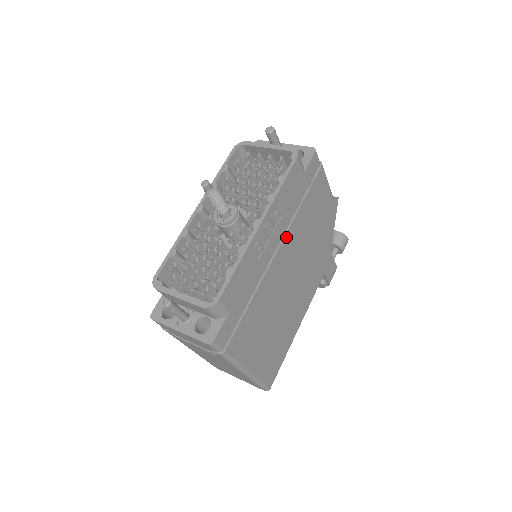
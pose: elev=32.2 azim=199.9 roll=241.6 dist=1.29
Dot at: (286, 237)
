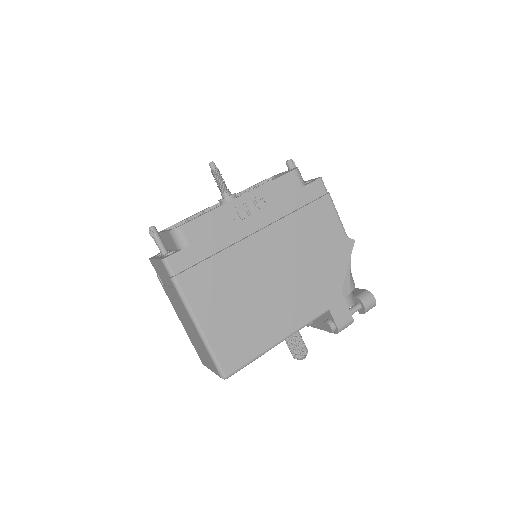
Dot at: (271, 228)
